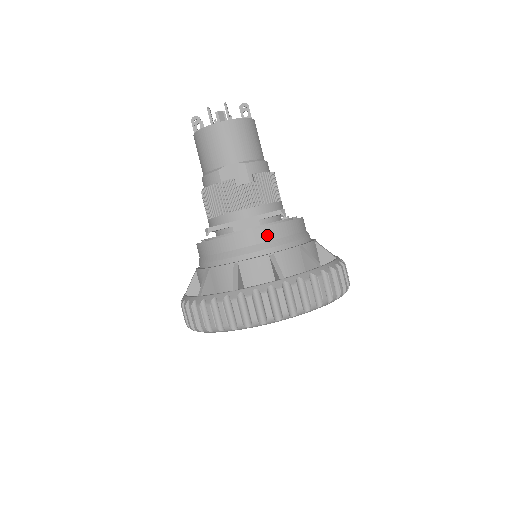
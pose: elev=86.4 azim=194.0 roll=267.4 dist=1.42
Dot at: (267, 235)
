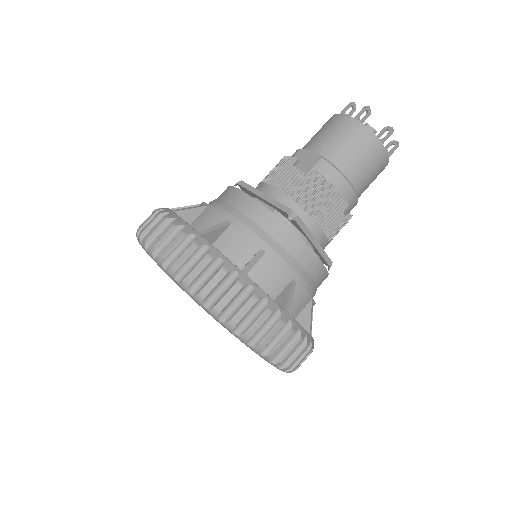
Dot at: (252, 210)
